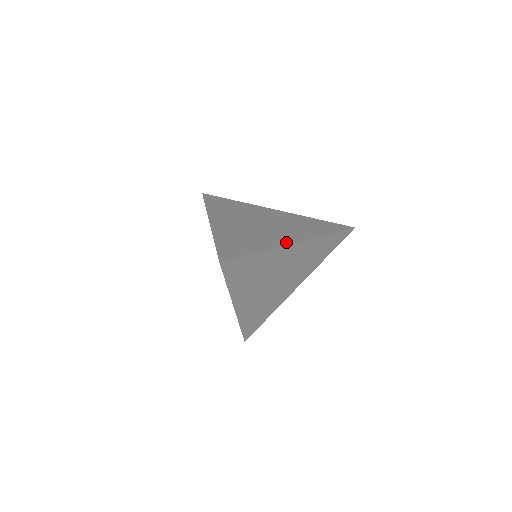
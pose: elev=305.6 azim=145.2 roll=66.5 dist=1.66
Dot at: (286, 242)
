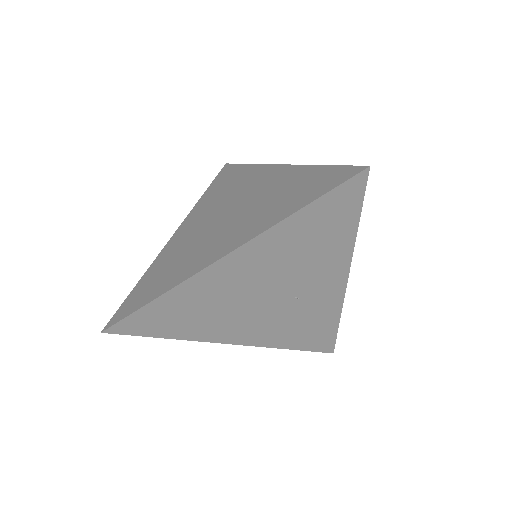
Dot at: (209, 261)
